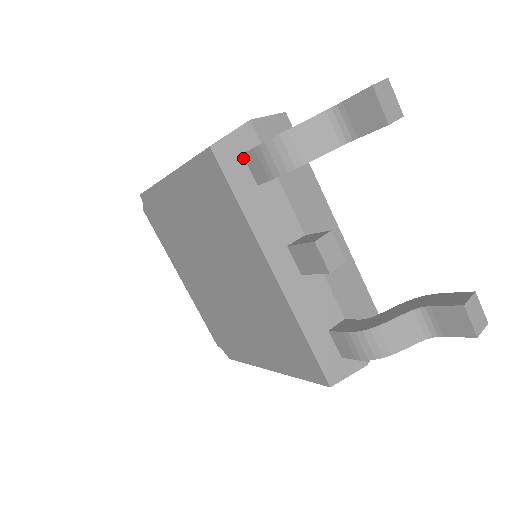
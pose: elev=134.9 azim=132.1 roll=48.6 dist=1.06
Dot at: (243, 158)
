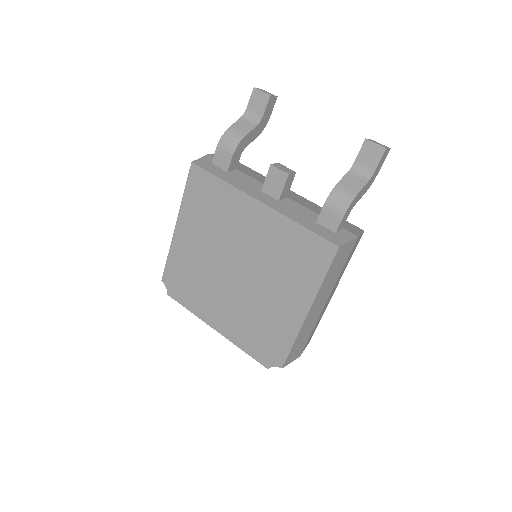
Dot at: (213, 165)
